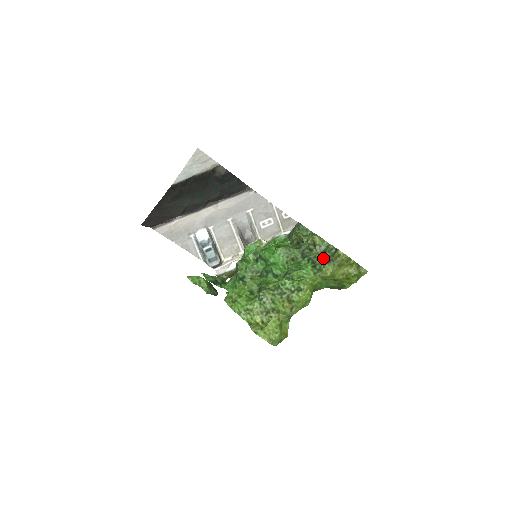
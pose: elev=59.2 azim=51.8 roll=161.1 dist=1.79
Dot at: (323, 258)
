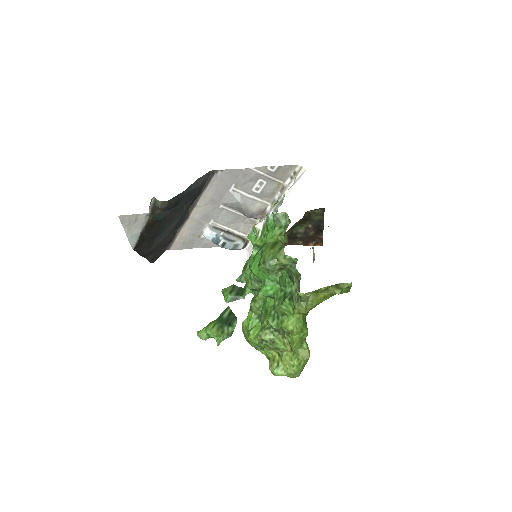
Dot at: occluded
